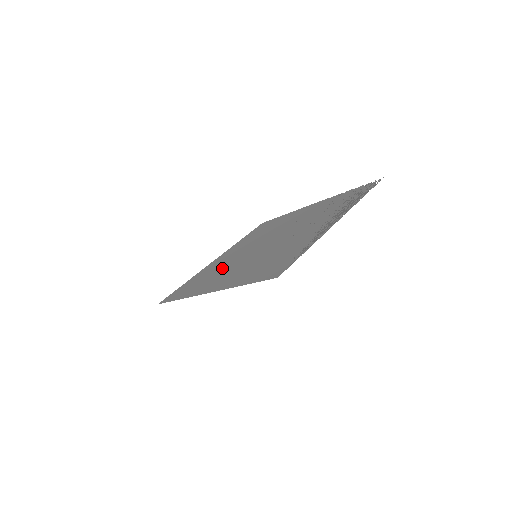
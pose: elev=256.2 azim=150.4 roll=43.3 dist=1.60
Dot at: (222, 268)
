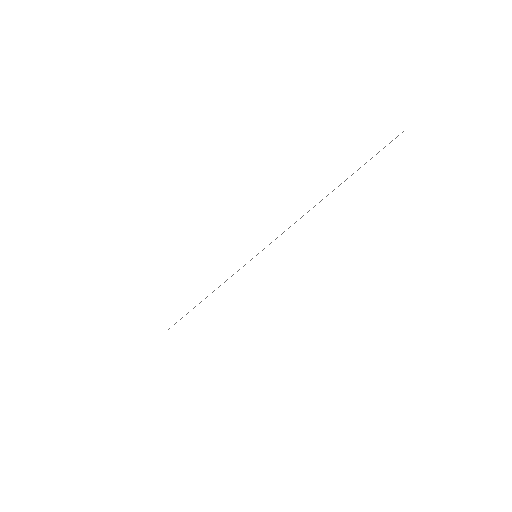
Dot at: occluded
